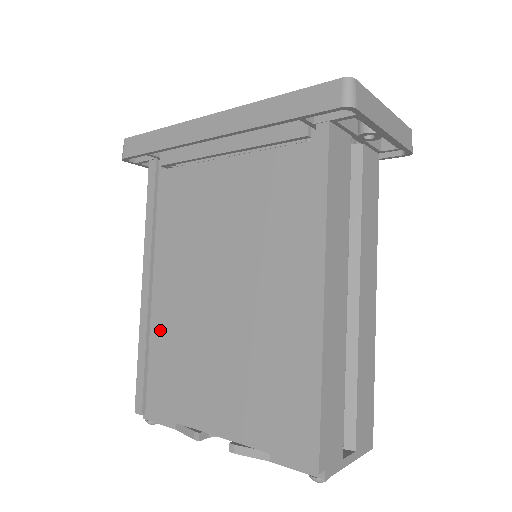
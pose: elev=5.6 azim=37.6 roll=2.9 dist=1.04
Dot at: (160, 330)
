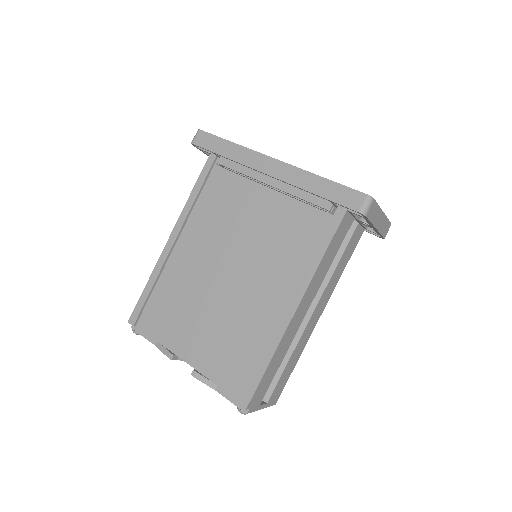
Dot at: (170, 276)
